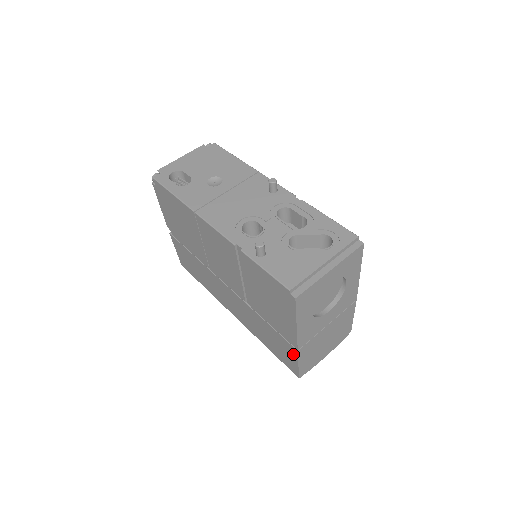
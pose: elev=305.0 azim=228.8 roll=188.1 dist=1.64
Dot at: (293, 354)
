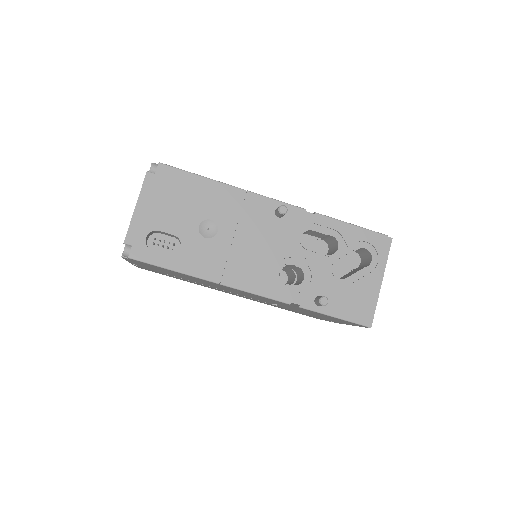
Dot at: (326, 320)
